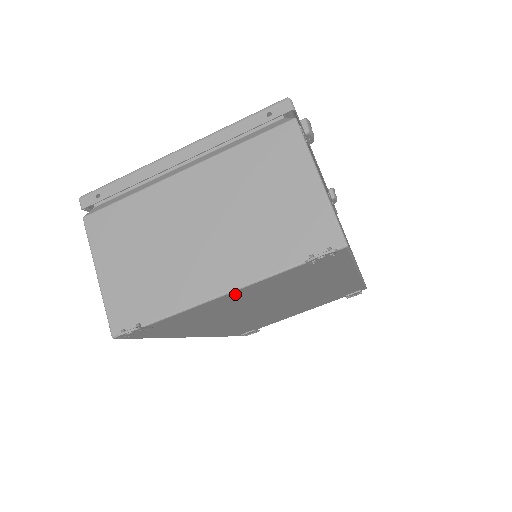
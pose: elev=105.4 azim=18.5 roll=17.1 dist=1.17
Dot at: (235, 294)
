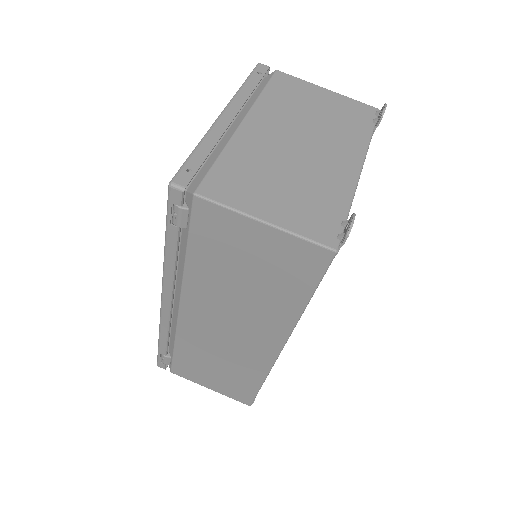
Dot at: occluded
